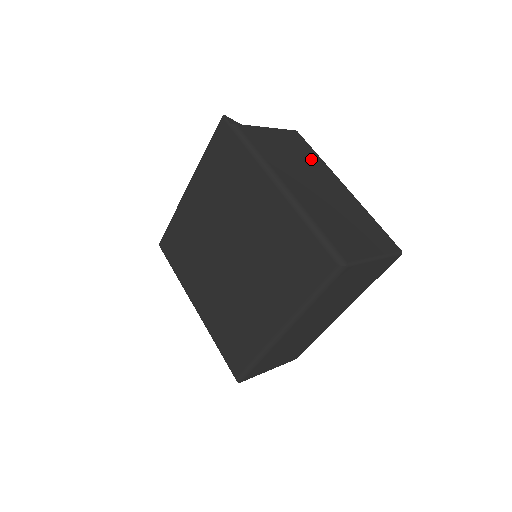
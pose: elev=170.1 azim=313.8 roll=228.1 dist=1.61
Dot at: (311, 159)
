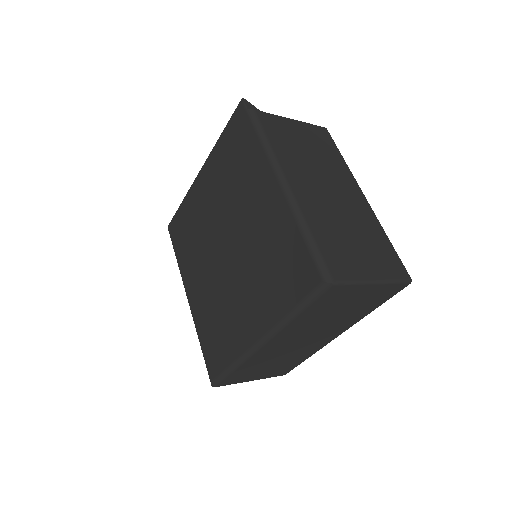
Dot at: (332, 160)
